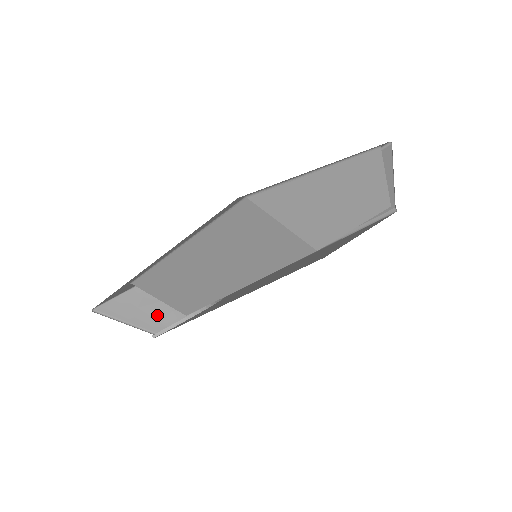
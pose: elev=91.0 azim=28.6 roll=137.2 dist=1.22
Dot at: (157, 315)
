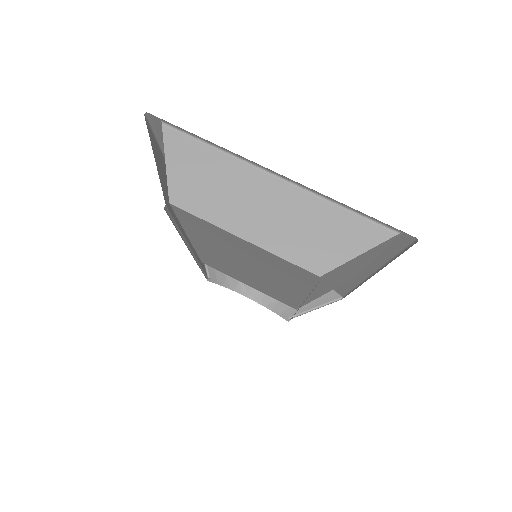
Dot at: occluded
